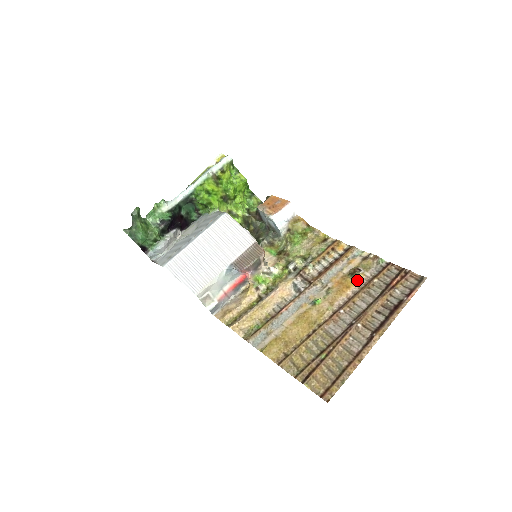
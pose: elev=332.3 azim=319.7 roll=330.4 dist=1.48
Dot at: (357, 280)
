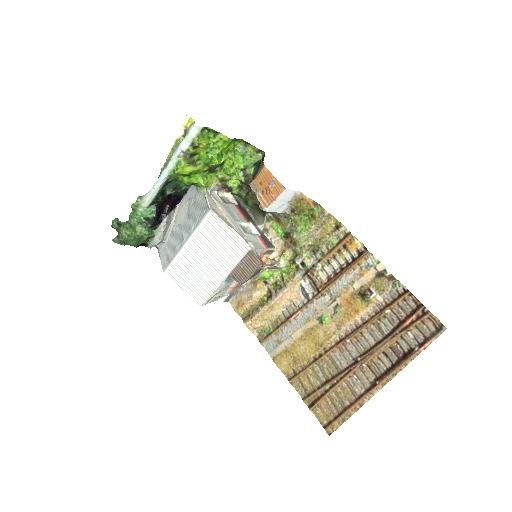
Dot at: (367, 305)
